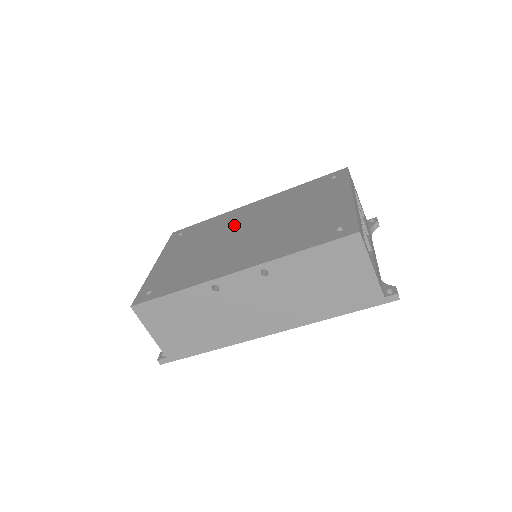
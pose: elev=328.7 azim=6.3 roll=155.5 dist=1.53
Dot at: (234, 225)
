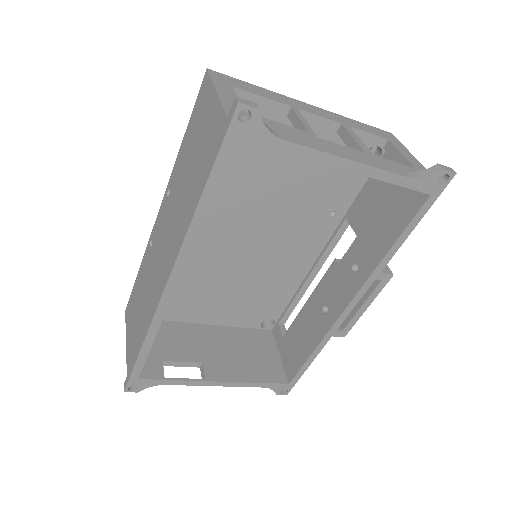
Dot at: occluded
